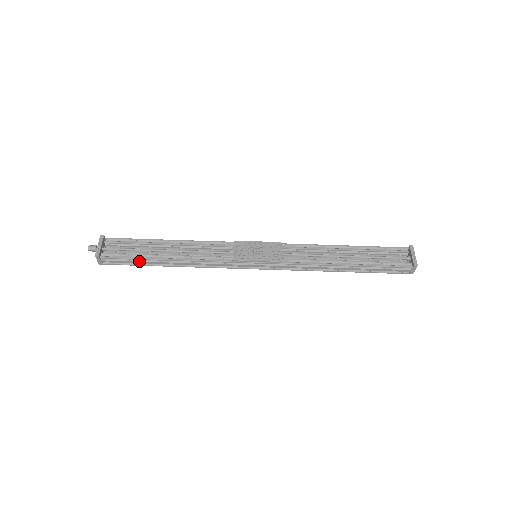
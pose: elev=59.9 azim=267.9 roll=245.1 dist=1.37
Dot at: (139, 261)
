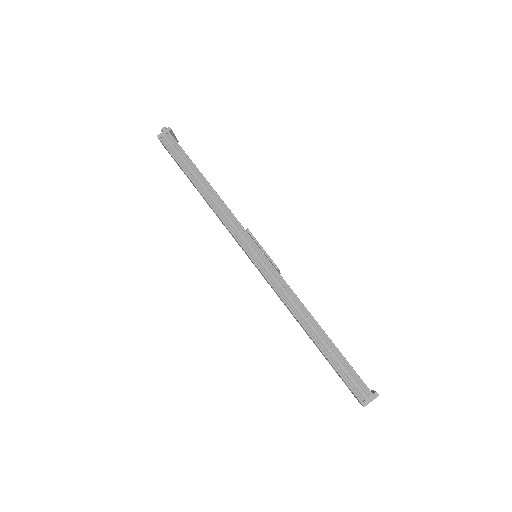
Dot at: (186, 161)
